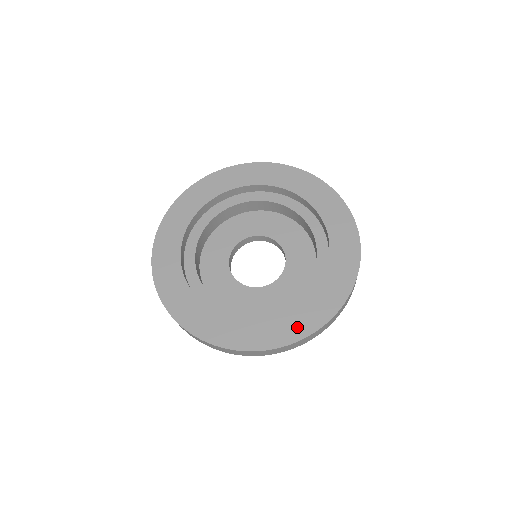
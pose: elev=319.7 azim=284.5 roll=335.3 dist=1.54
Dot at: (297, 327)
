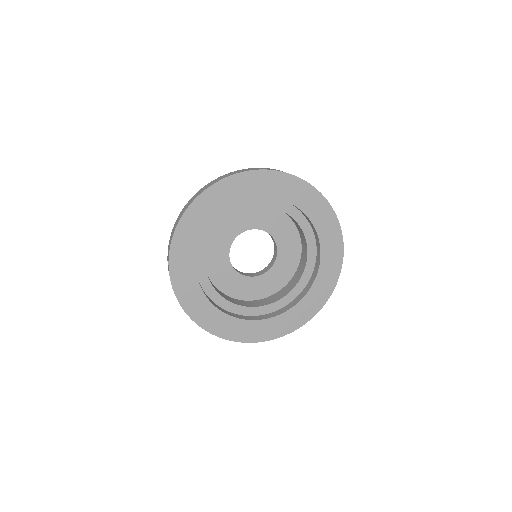
Dot at: (312, 307)
